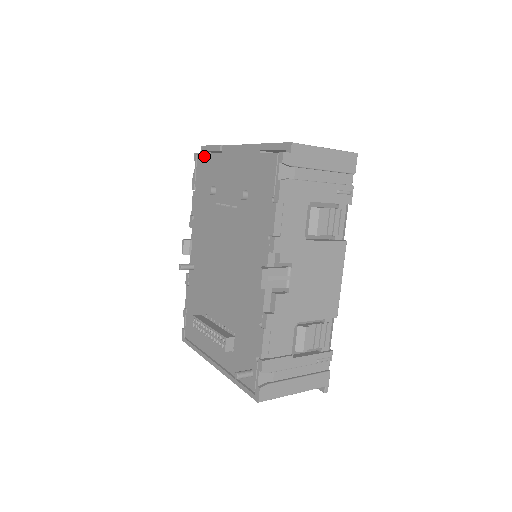
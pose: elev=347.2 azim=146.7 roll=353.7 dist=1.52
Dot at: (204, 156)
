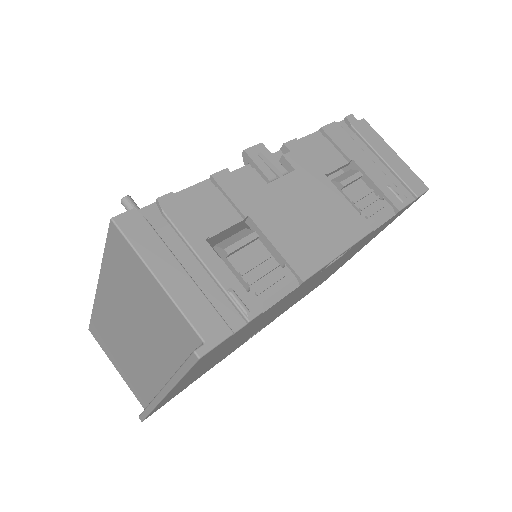
Dot at: occluded
